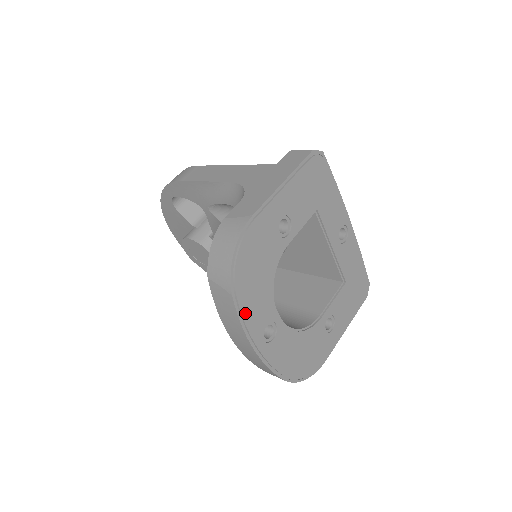
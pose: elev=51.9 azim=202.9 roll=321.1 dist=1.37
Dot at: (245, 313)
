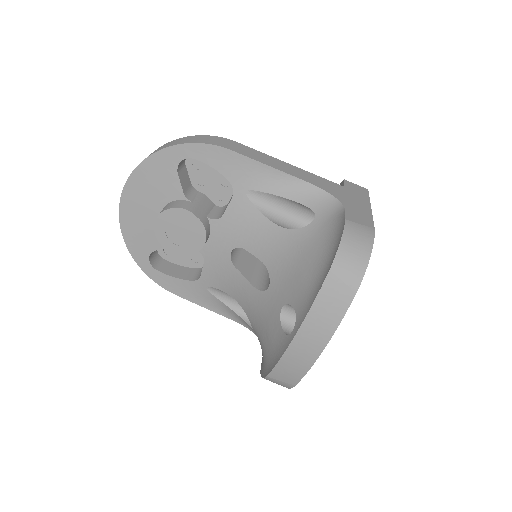
Dot at: occluded
